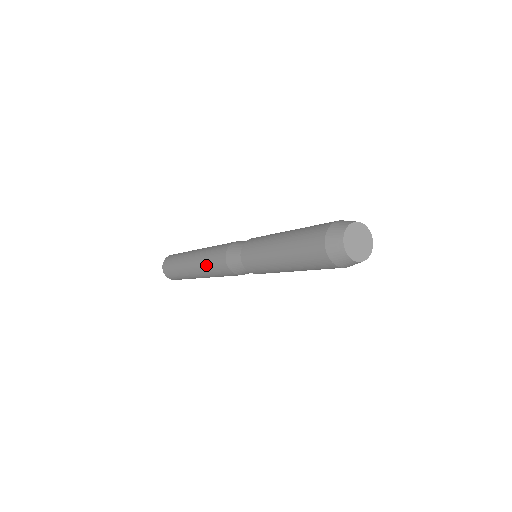
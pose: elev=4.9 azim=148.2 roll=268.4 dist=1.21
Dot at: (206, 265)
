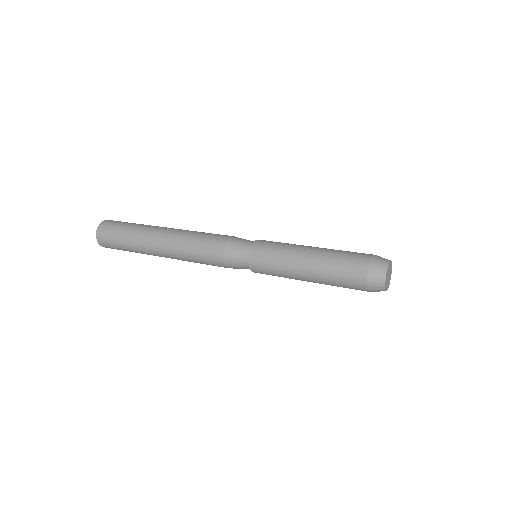
Dot at: (187, 244)
